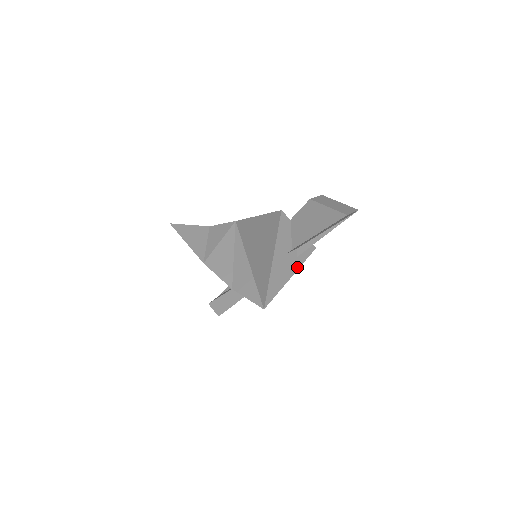
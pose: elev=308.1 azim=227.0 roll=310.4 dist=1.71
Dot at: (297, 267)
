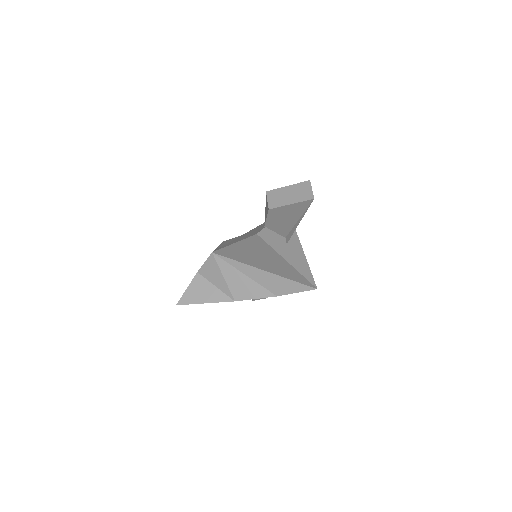
Dot at: (297, 238)
